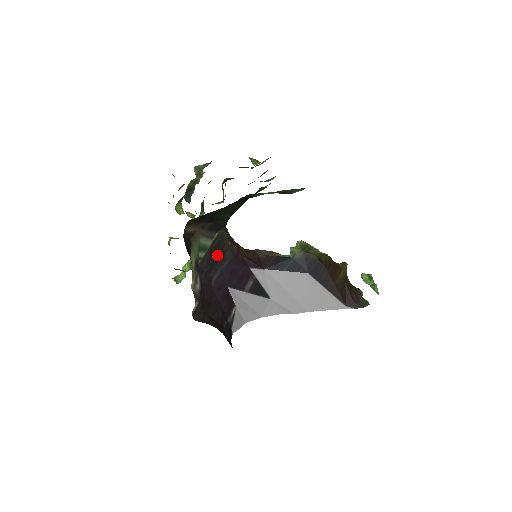
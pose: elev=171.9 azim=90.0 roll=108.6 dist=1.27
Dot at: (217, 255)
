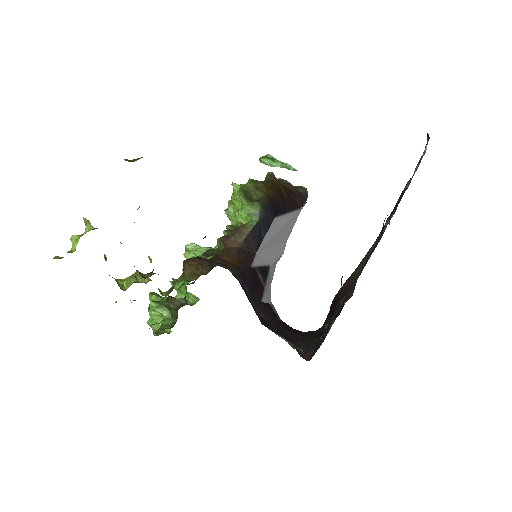
Dot at: (246, 295)
